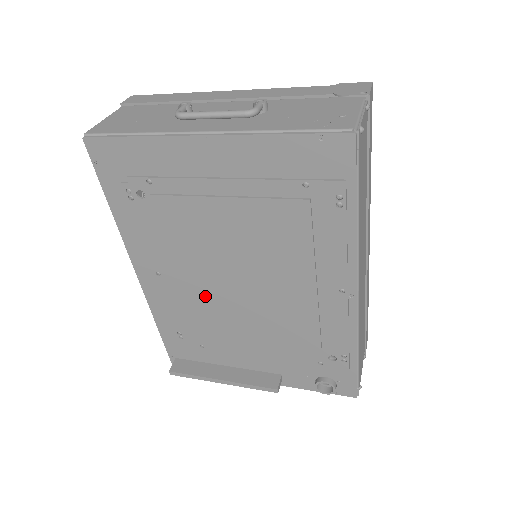
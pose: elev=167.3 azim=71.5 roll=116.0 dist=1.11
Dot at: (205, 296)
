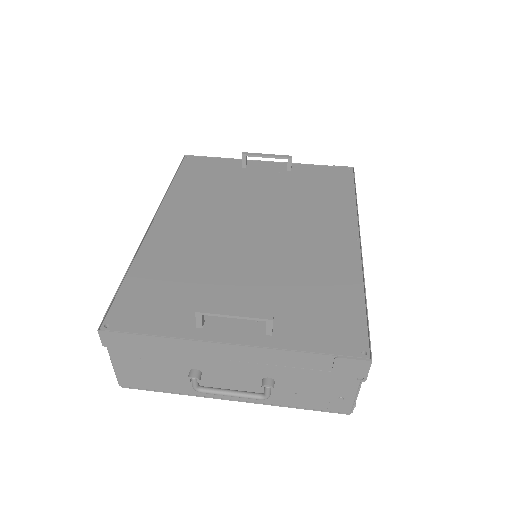
Dot at: occluded
